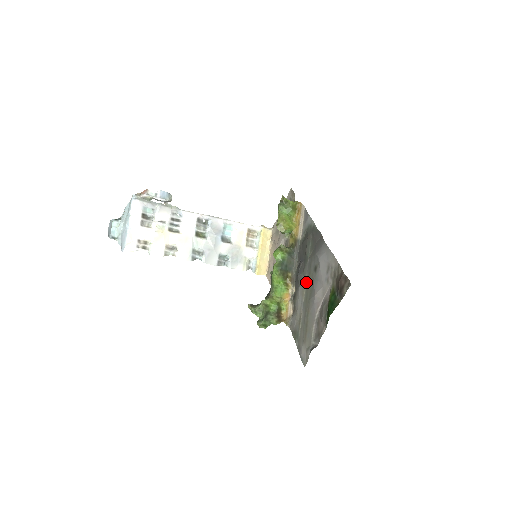
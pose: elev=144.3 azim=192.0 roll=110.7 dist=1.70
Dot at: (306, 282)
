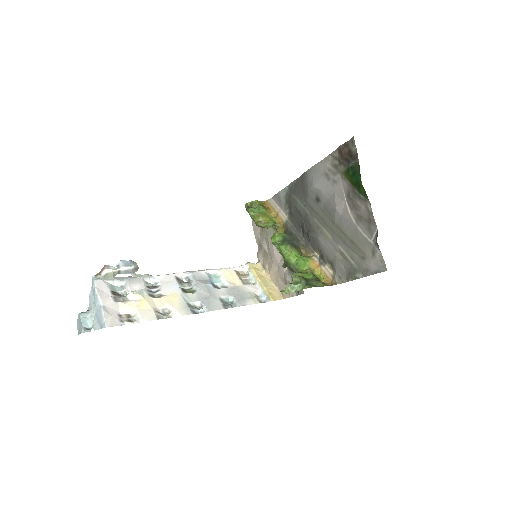
Dot at: (320, 224)
